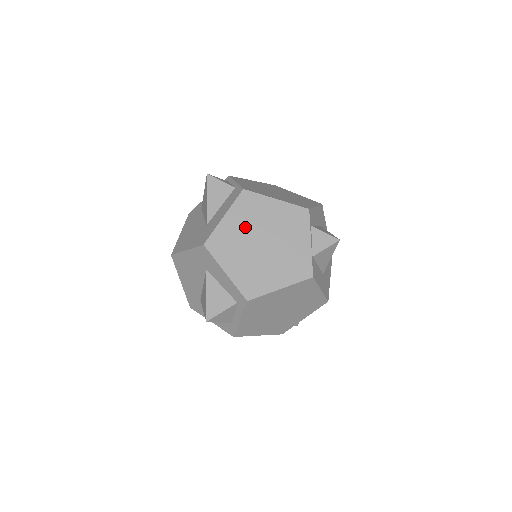
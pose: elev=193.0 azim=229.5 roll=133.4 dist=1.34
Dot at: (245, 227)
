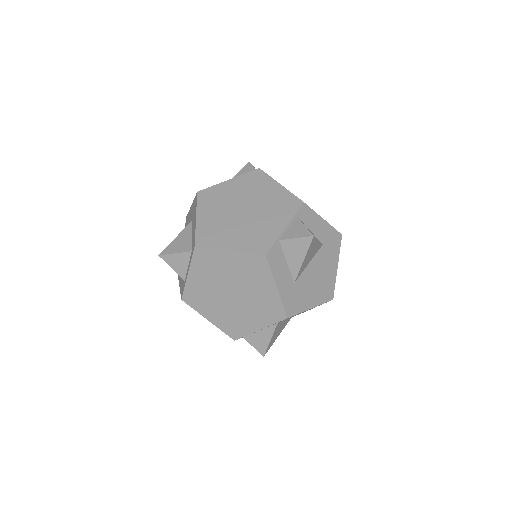
Dot at: (239, 193)
